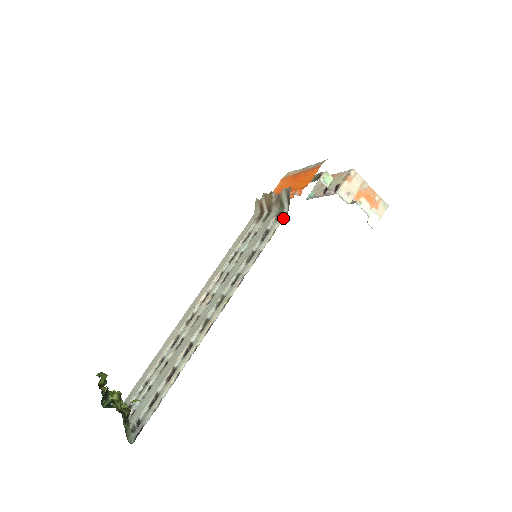
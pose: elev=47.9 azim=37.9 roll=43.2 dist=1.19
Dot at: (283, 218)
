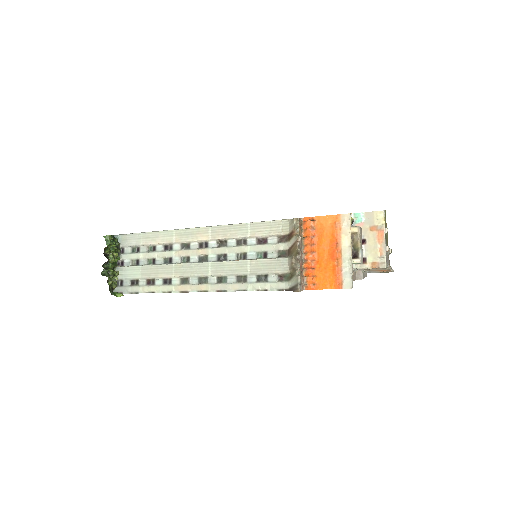
Dot at: (279, 290)
